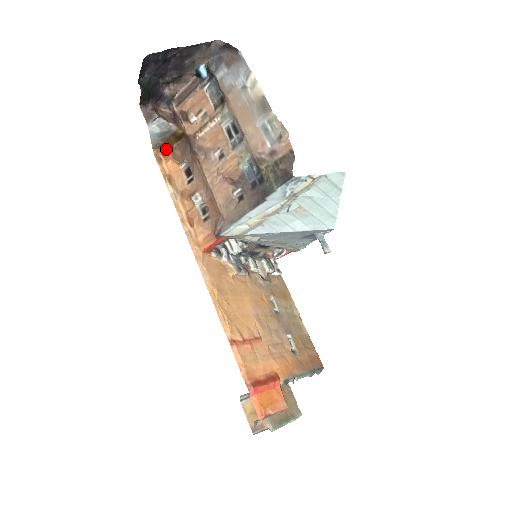
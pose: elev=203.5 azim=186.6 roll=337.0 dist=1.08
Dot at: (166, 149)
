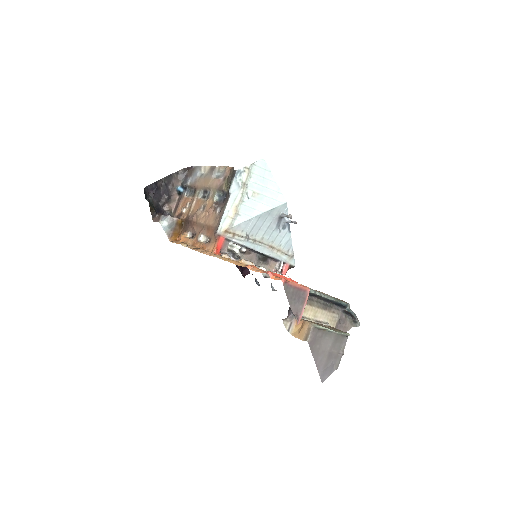
Dot at: (177, 237)
